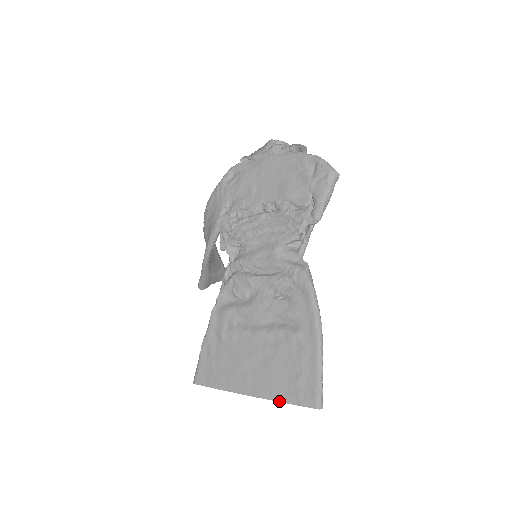
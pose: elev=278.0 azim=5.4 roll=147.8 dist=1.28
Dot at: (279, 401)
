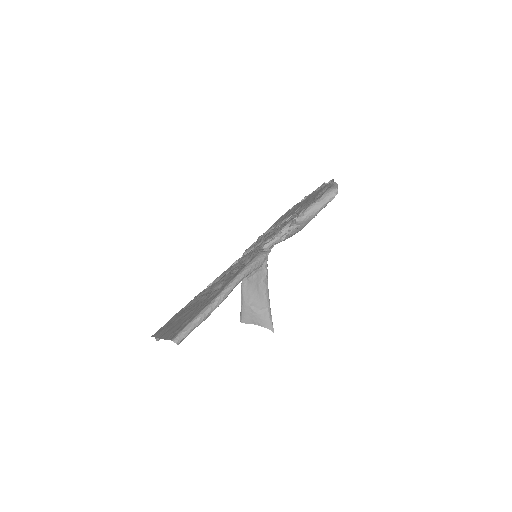
Dot at: (165, 339)
